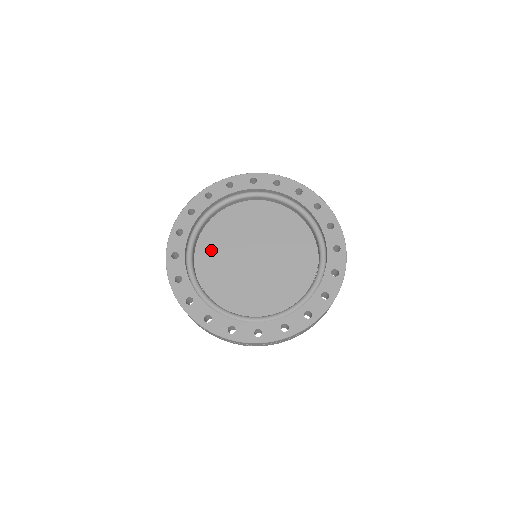
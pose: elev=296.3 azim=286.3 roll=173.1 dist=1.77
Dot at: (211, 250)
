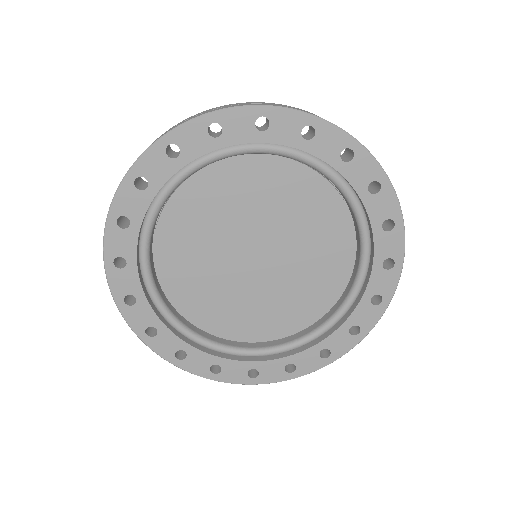
Dot at: (189, 286)
